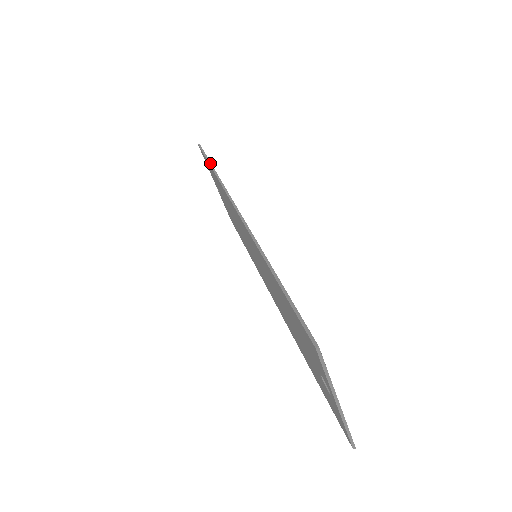
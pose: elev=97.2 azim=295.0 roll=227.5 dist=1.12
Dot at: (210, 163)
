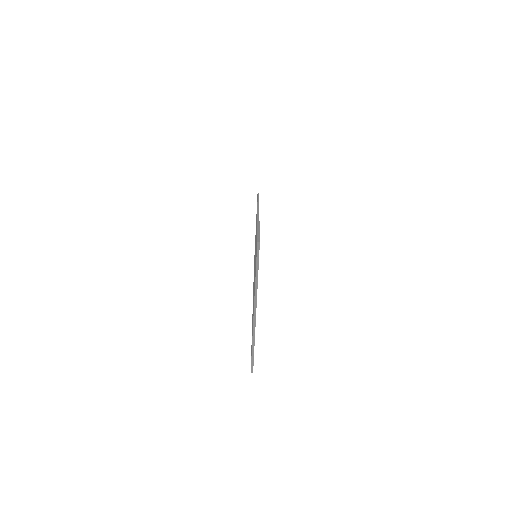
Dot at: (258, 198)
